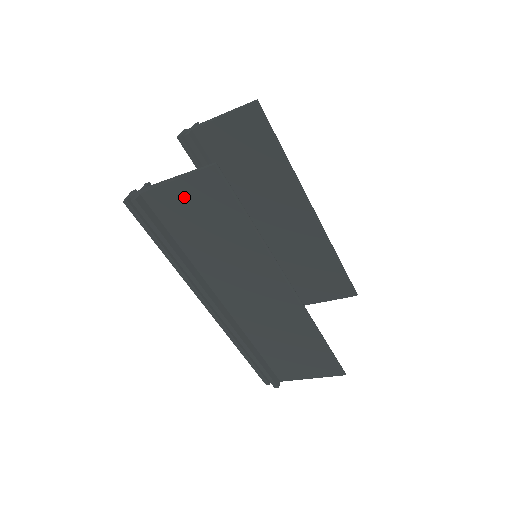
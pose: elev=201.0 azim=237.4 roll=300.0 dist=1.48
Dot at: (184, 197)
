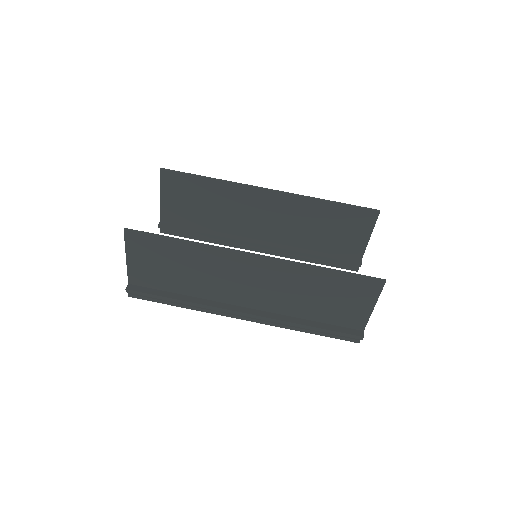
Dot at: (141, 263)
